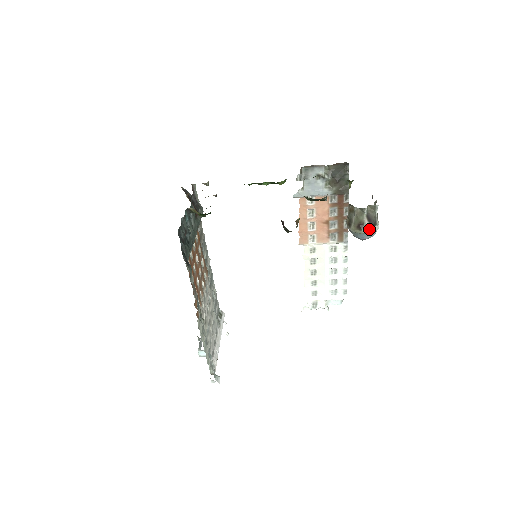
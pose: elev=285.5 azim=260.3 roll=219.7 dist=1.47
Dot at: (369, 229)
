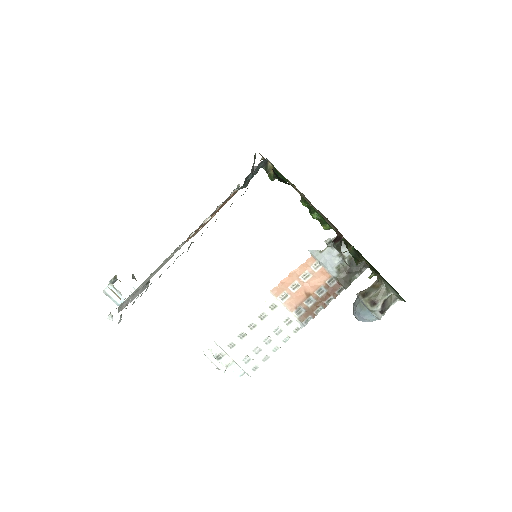
Dot at: (377, 311)
